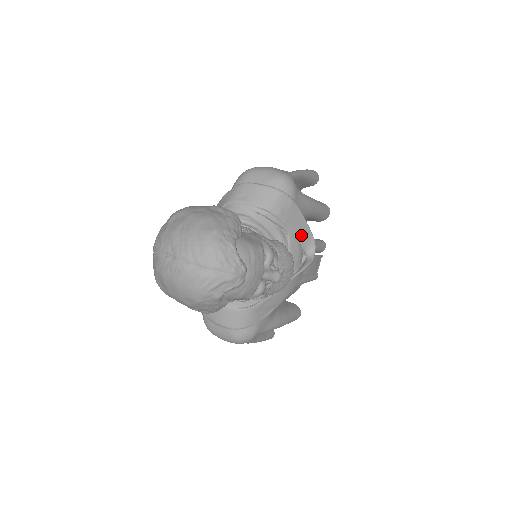
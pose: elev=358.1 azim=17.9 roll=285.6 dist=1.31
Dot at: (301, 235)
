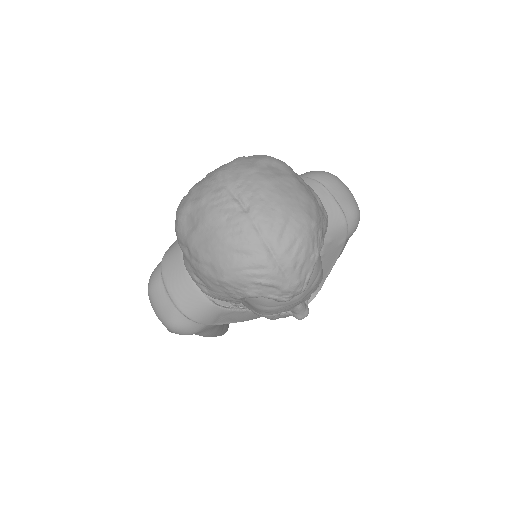
Dot at: occluded
